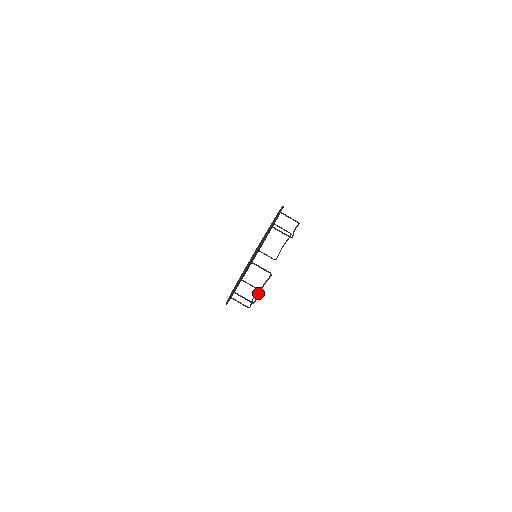
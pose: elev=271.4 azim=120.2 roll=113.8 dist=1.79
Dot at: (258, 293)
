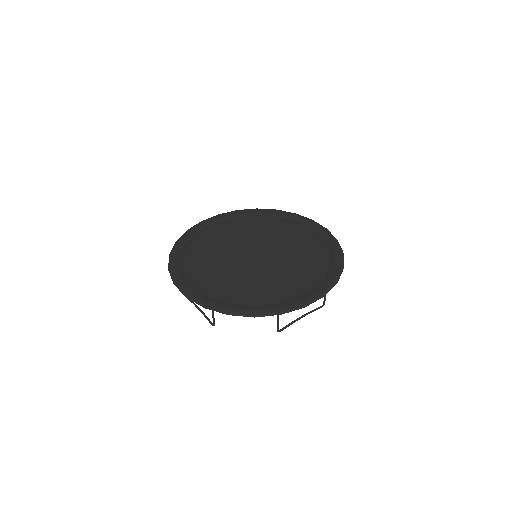
Dot at: (193, 303)
